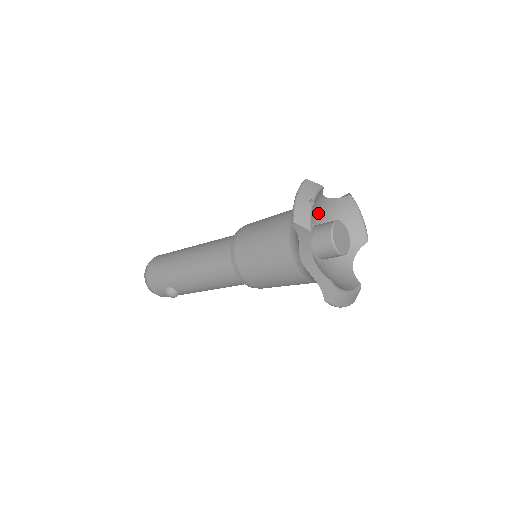
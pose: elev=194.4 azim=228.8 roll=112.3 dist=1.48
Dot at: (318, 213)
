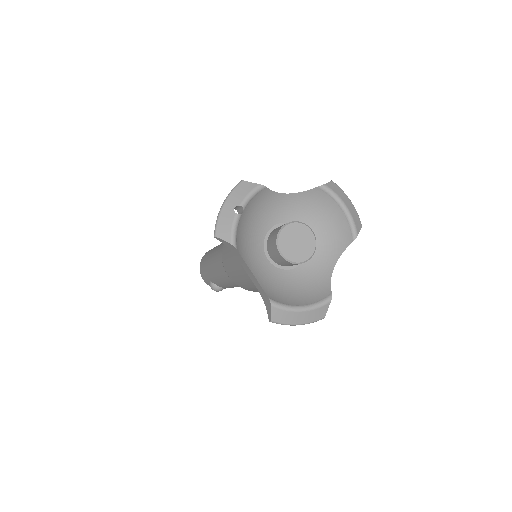
Dot at: (281, 212)
